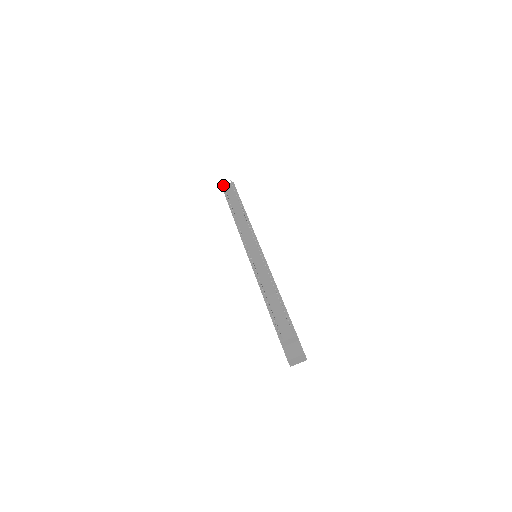
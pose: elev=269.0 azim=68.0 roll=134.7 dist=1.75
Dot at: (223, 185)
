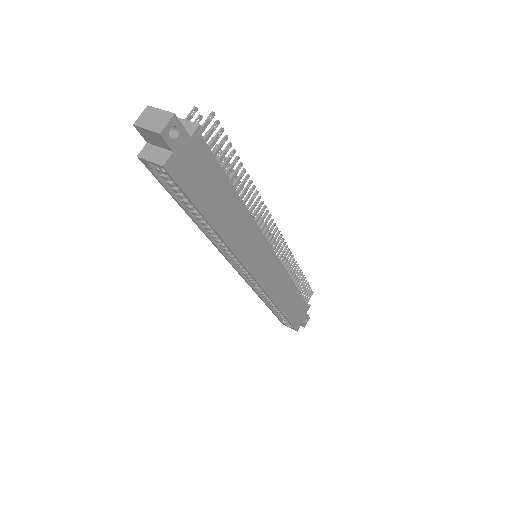
Dot at: occluded
